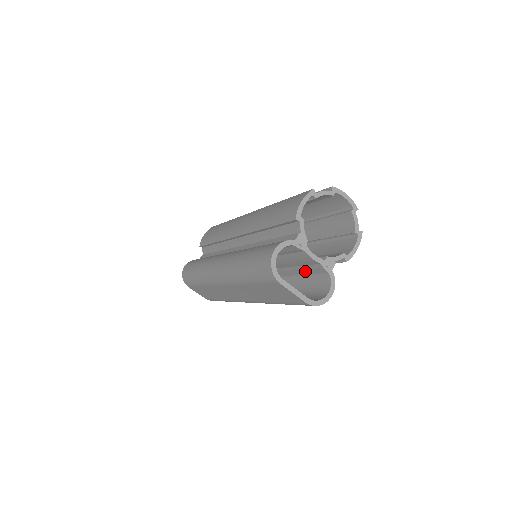
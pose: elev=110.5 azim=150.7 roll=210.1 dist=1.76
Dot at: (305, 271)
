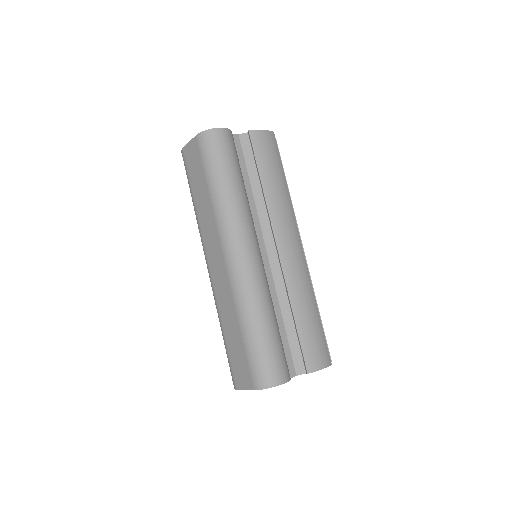
Dot at: occluded
